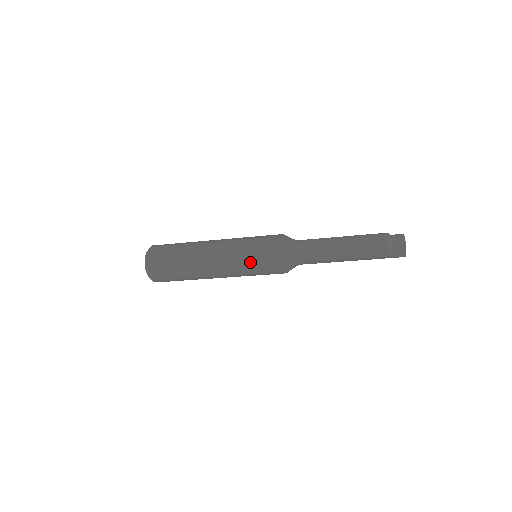
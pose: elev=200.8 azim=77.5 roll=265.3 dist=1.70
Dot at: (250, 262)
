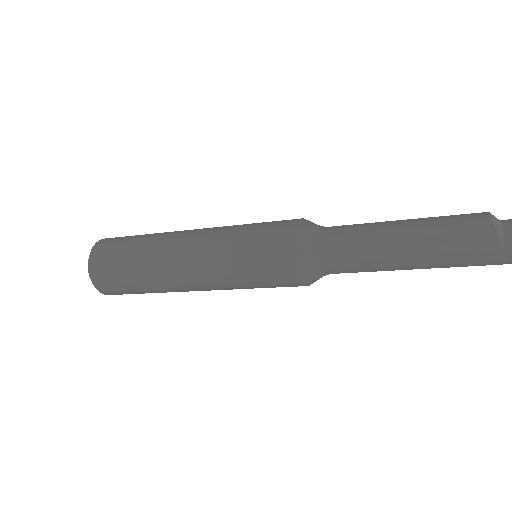
Dot at: (240, 243)
